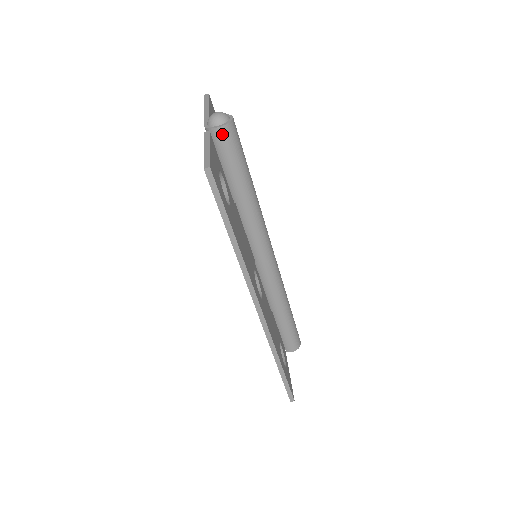
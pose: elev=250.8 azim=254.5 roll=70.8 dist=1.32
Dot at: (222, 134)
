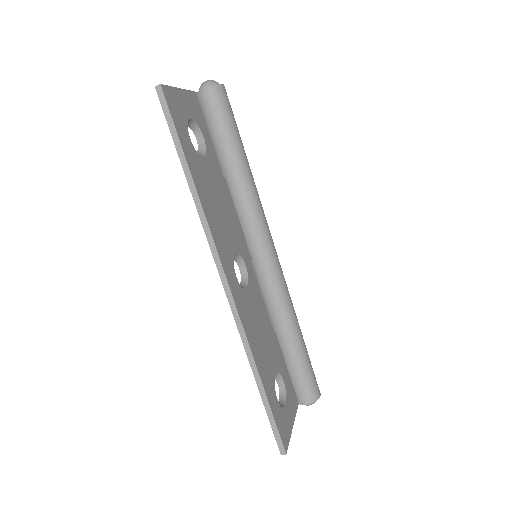
Dot at: (208, 96)
